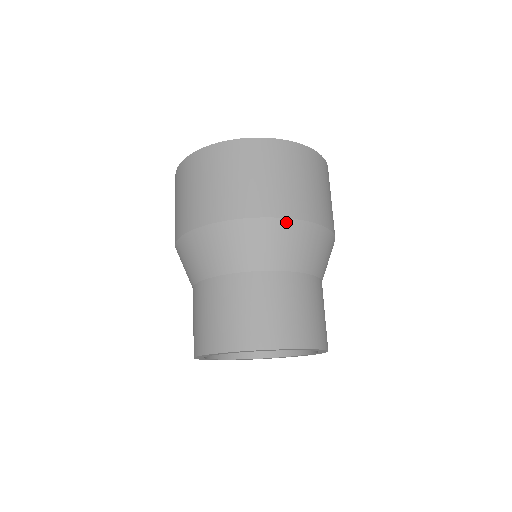
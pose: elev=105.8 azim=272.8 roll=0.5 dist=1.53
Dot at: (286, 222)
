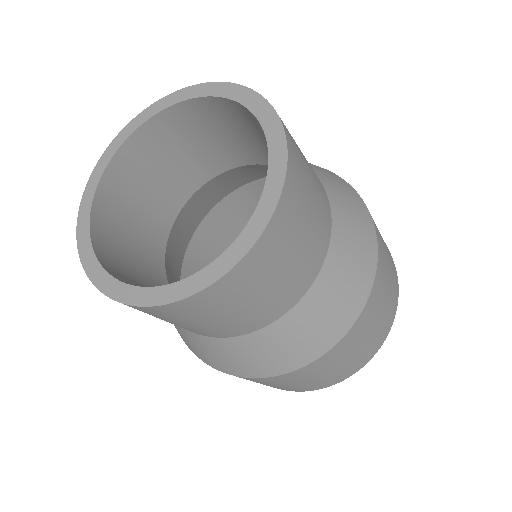
Dot at: (334, 174)
